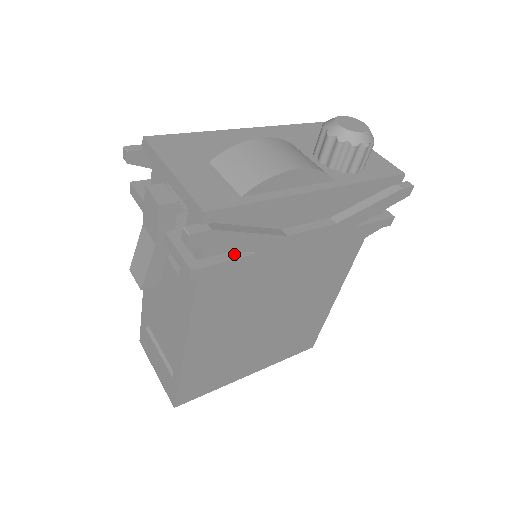
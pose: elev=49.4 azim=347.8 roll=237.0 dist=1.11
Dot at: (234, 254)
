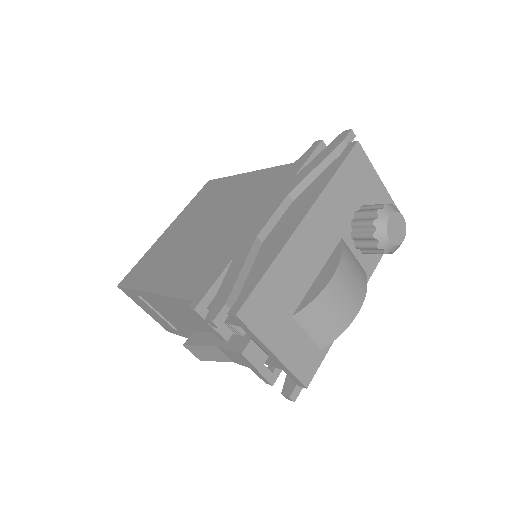
Dot at: occluded
